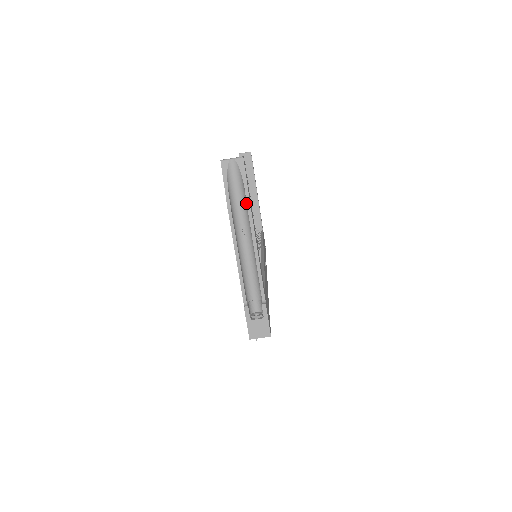
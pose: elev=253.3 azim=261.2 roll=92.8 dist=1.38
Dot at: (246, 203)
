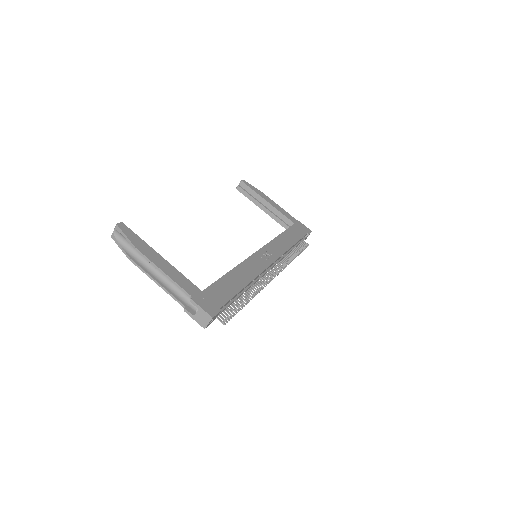
Dot at: (137, 248)
